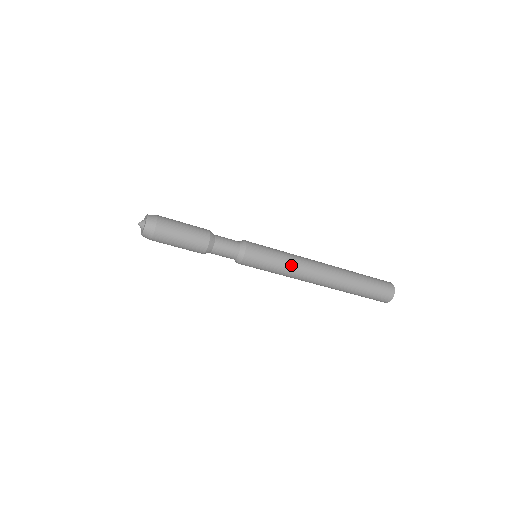
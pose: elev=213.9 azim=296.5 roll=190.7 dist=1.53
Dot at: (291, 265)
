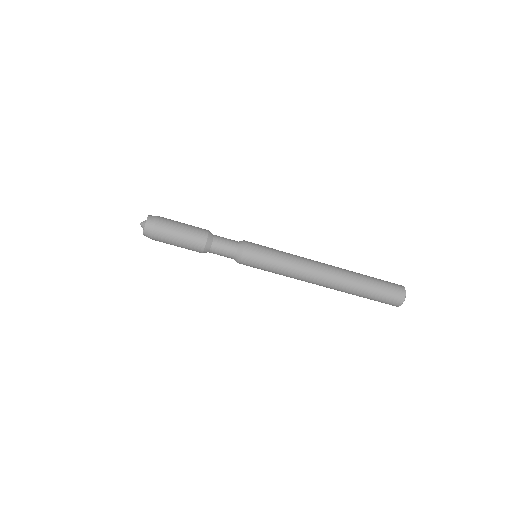
Dot at: (291, 255)
